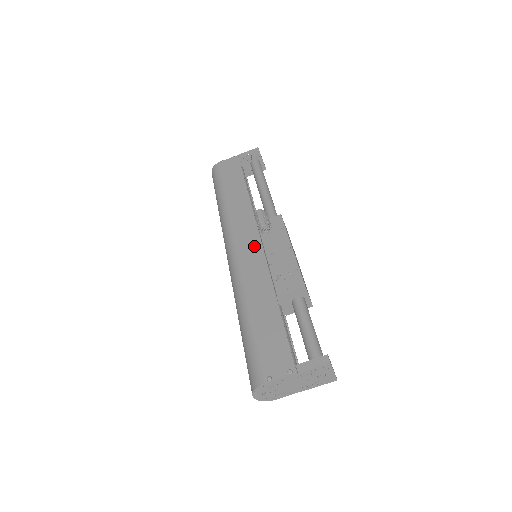
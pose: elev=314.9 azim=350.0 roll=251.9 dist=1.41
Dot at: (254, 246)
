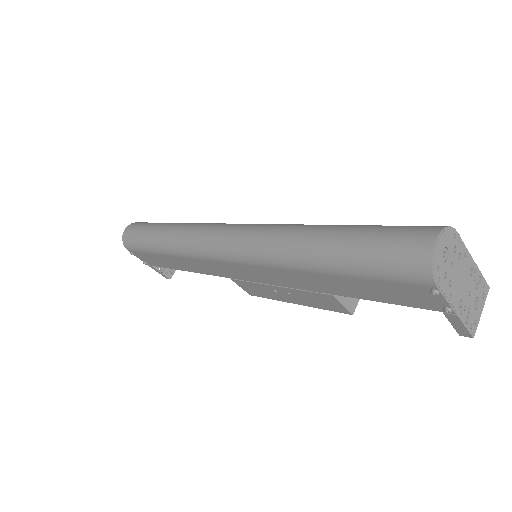
Dot at: occluded
